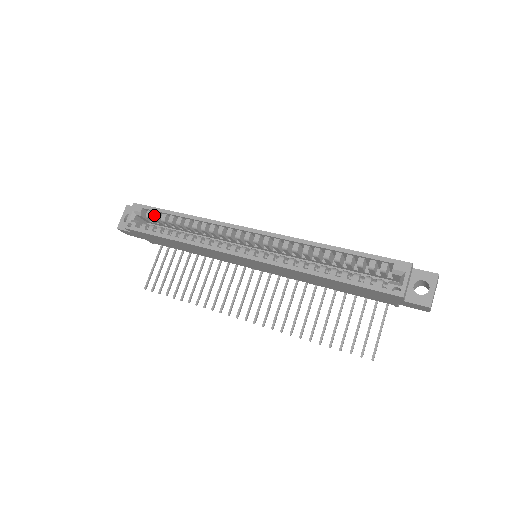
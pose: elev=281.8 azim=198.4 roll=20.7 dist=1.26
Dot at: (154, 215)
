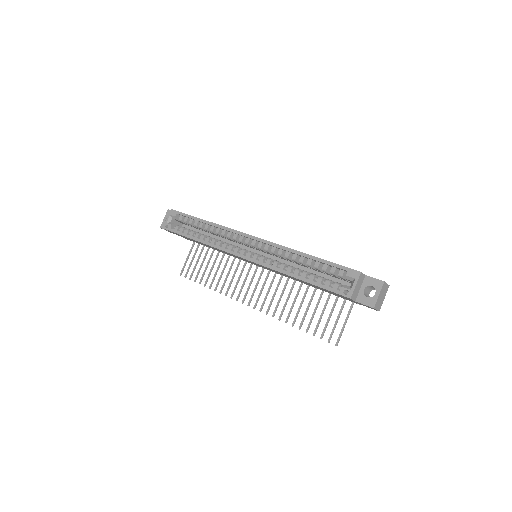
Dot at: (184, 219)
